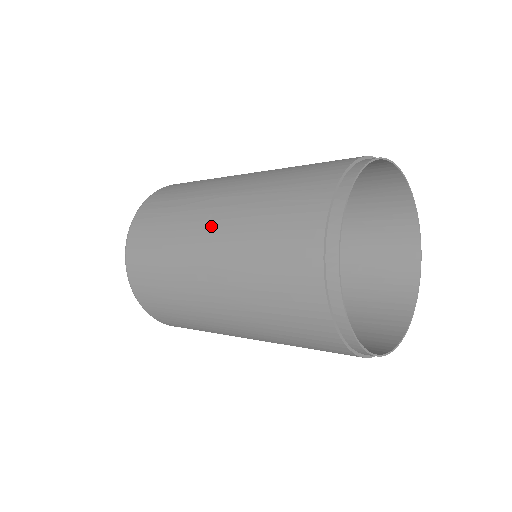
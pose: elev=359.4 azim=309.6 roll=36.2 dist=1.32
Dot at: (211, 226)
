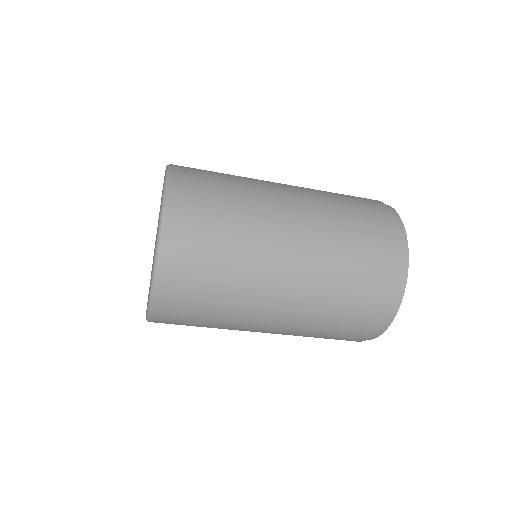
Dot at: (291, 194)
